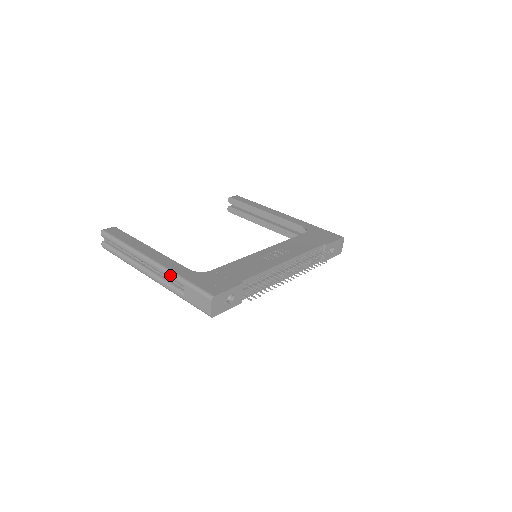
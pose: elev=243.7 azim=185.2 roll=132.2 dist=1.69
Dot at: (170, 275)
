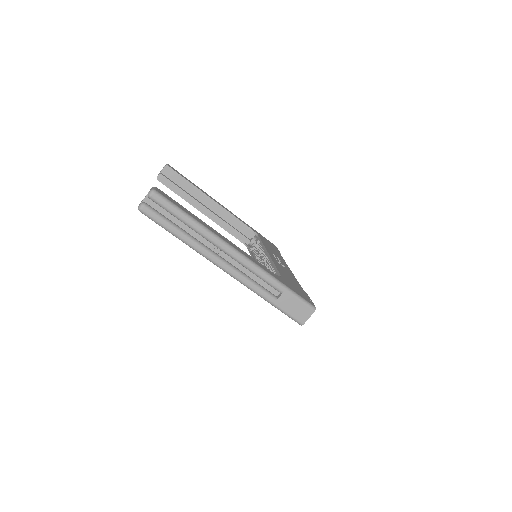
Dot at: (268, 277)
